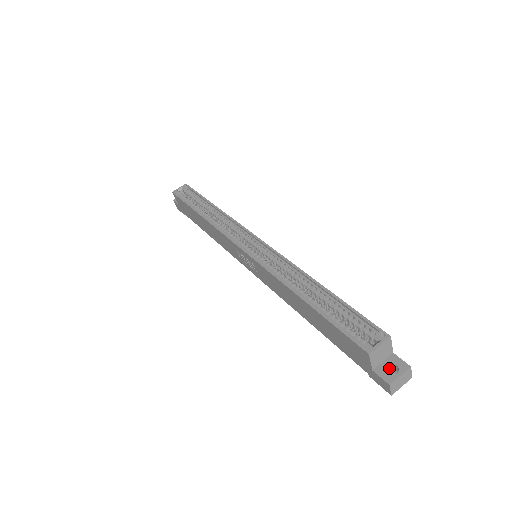
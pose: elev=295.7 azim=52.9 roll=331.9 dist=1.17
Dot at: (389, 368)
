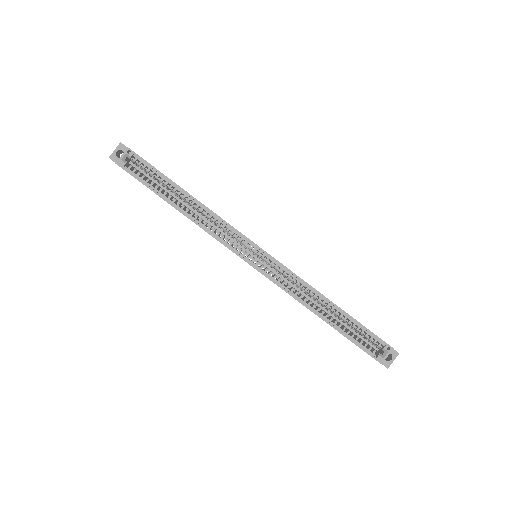
Dot at: occluded
